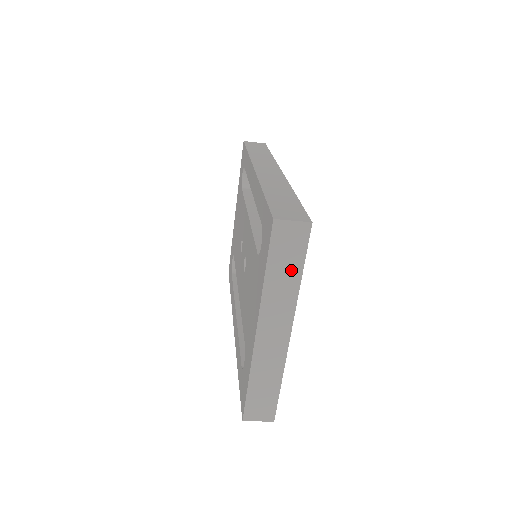
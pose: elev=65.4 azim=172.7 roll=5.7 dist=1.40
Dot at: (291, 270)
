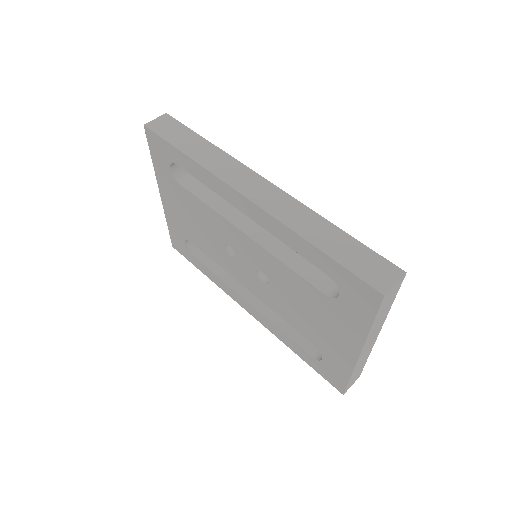
Dot at: (387, 308)
